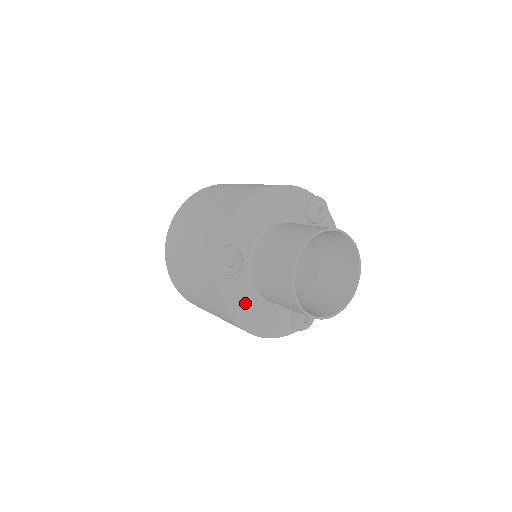
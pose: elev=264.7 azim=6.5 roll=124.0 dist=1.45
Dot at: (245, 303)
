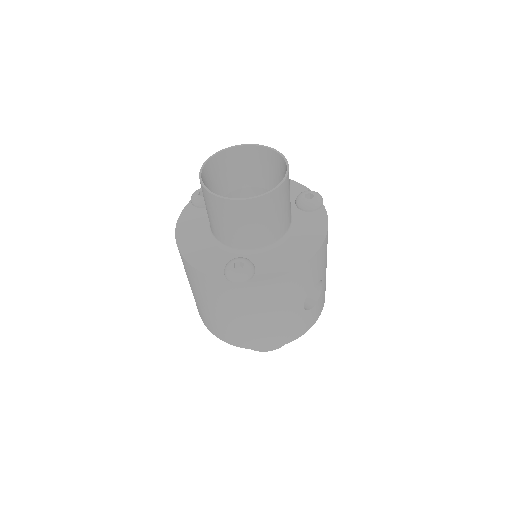
Dot at: (195, 230)
